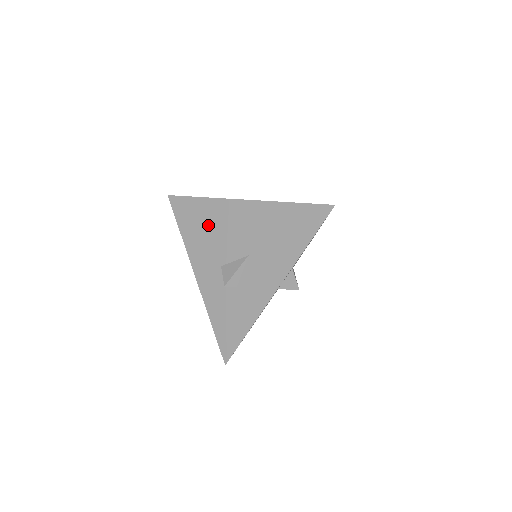
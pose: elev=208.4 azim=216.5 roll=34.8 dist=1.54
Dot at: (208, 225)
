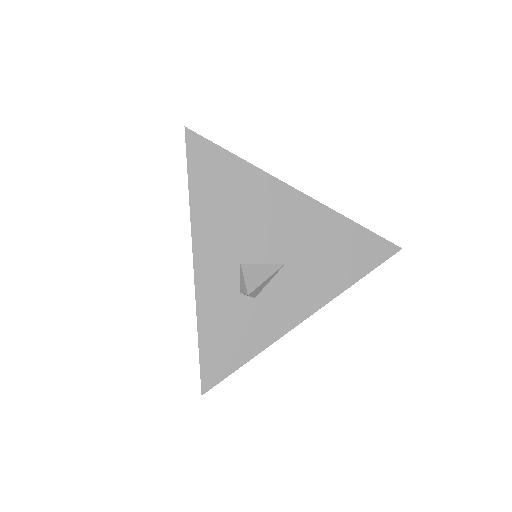
Dot at: (239, 201)
